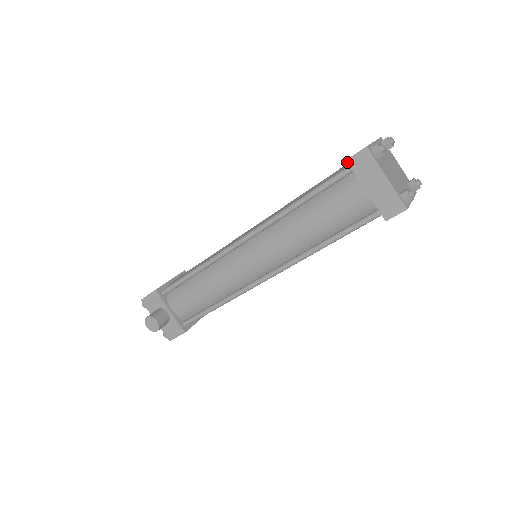
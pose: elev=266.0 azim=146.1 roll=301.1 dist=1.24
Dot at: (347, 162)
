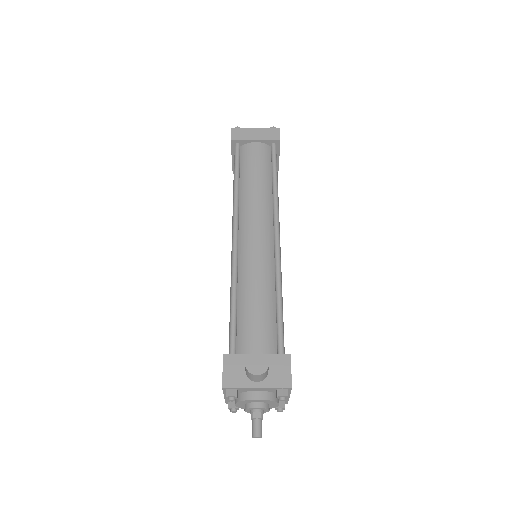
Dot at: (232, 140)
